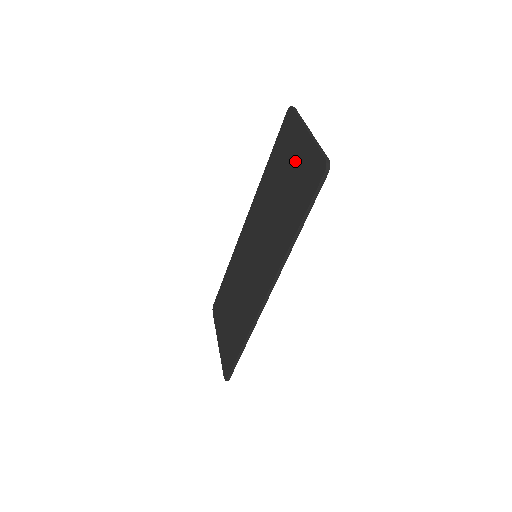
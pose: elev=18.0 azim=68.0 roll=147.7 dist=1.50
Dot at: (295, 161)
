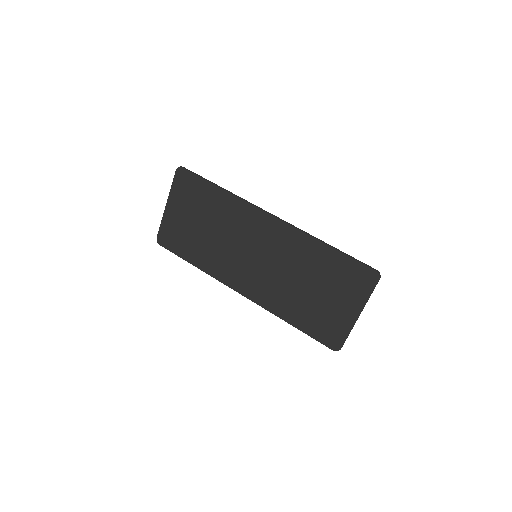
Dot at: (336, 305)
